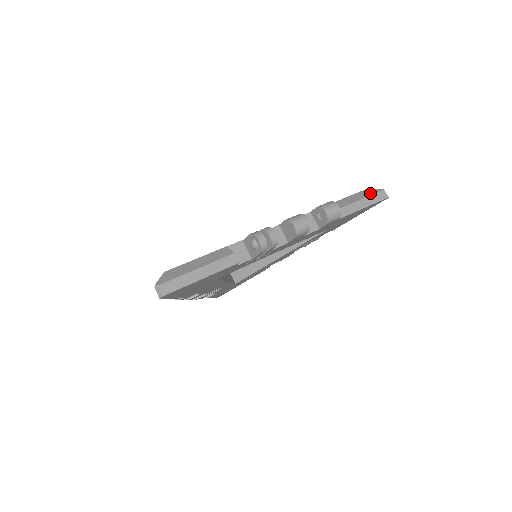
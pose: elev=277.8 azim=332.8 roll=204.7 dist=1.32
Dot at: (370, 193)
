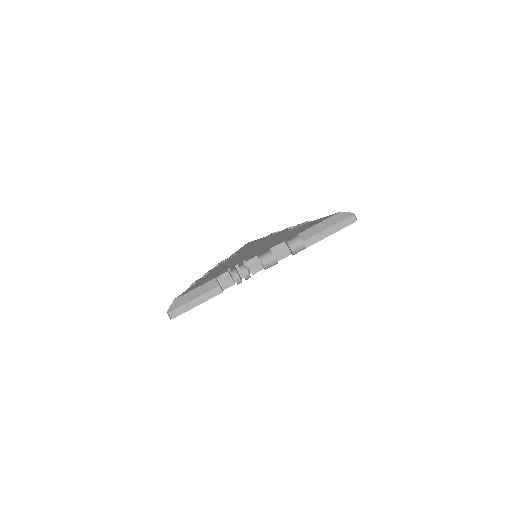
Dot at: (340, 219)
